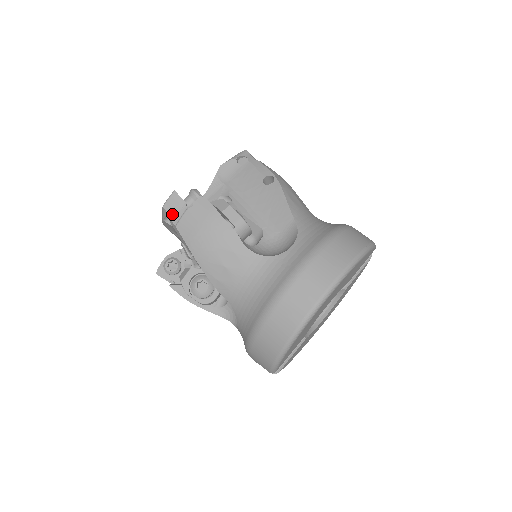
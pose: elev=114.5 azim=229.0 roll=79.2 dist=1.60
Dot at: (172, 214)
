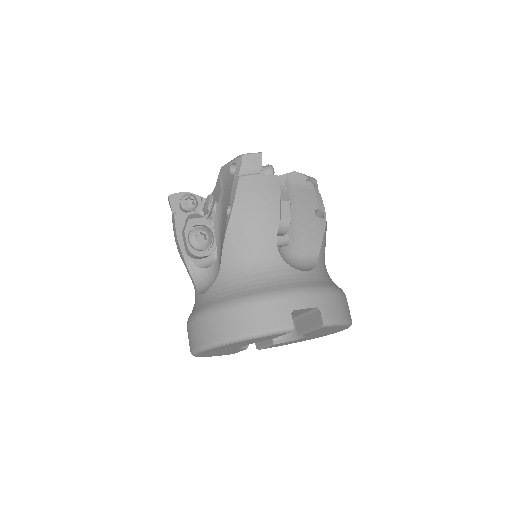
Dot at: occluded
